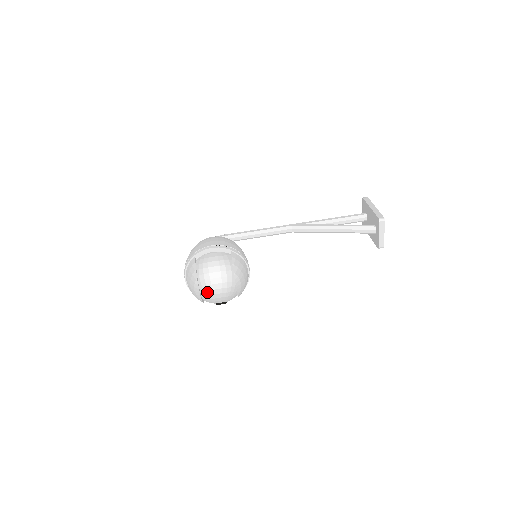
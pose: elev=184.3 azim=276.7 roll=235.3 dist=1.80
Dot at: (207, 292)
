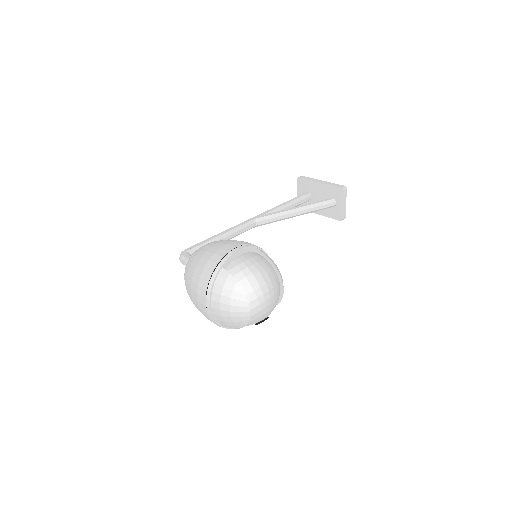
Dot at: (258, 307)
